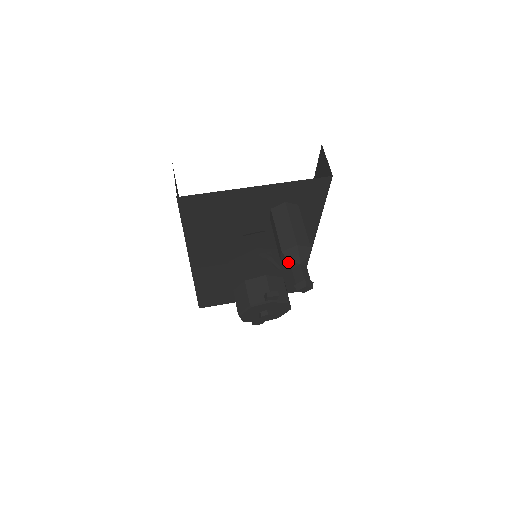
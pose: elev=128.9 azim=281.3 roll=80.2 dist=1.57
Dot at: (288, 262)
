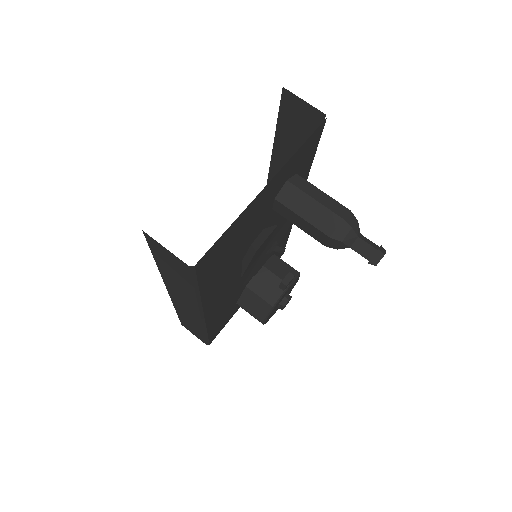
Dot at: (344, 244)
